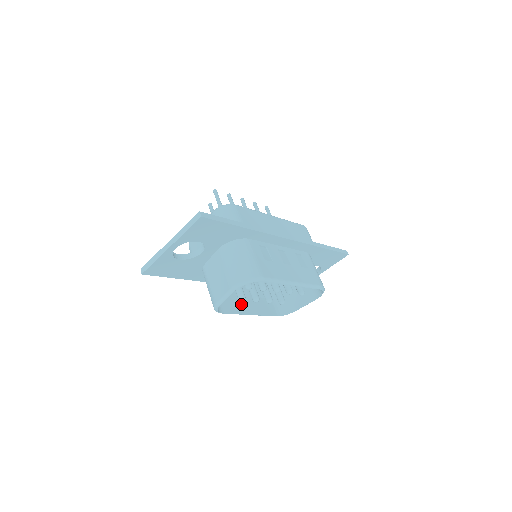
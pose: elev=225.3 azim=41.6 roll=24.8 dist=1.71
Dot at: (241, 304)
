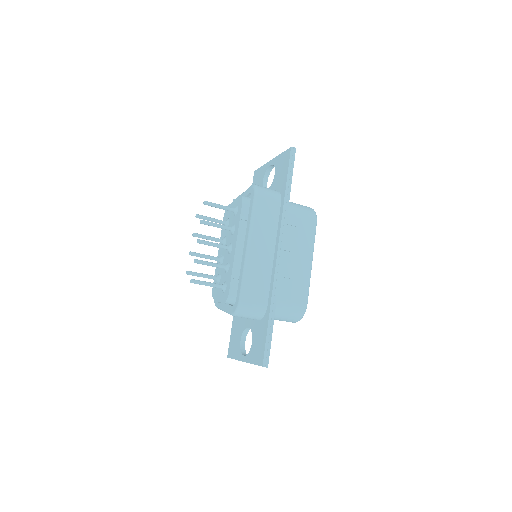
Dot at: occluded
